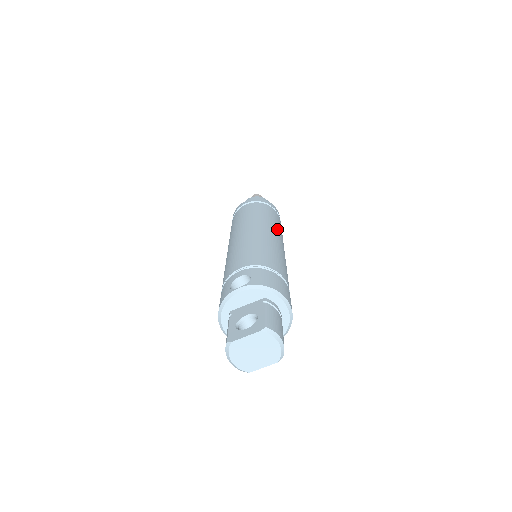
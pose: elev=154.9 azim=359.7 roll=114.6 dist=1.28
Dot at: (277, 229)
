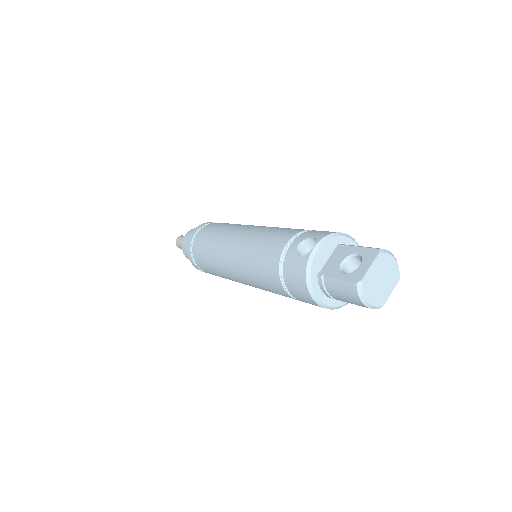
Dot at: occluded
